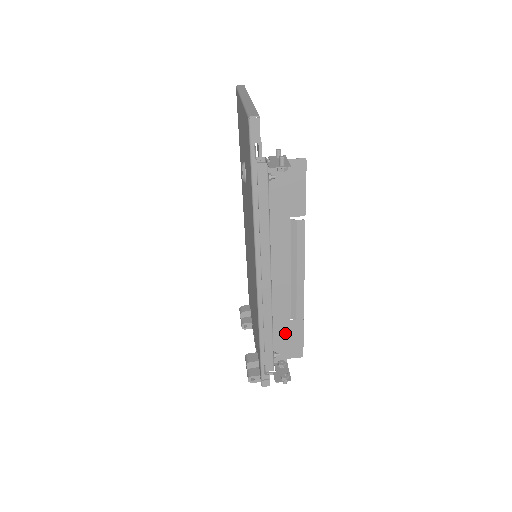
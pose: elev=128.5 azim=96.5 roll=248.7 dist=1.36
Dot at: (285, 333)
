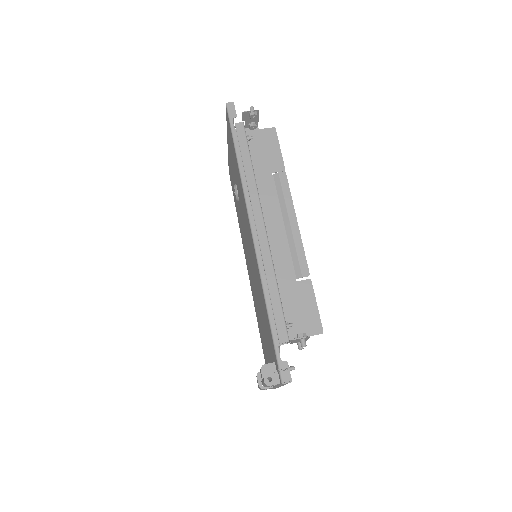
Dot at: (294, 299)
